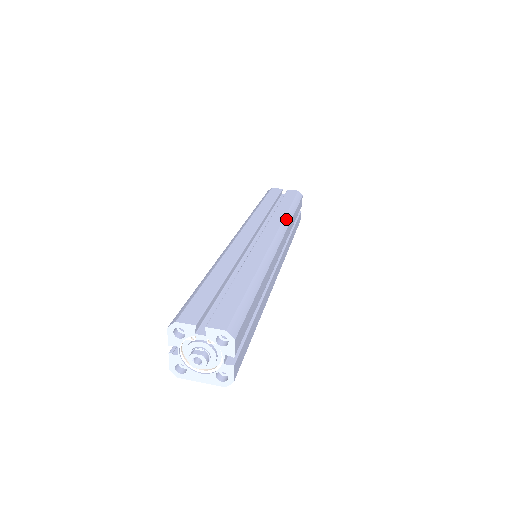
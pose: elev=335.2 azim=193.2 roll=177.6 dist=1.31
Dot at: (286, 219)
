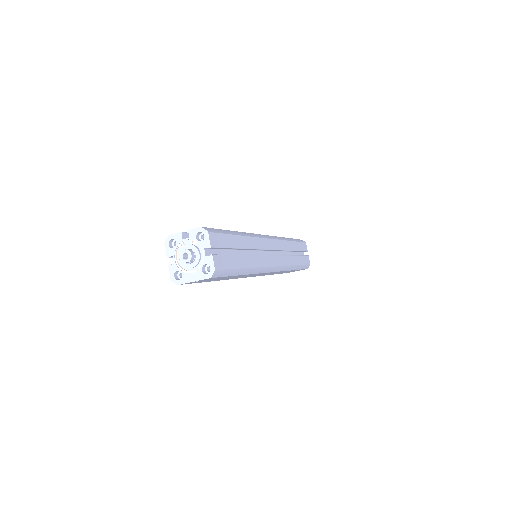
Dot at: (282, 238)
